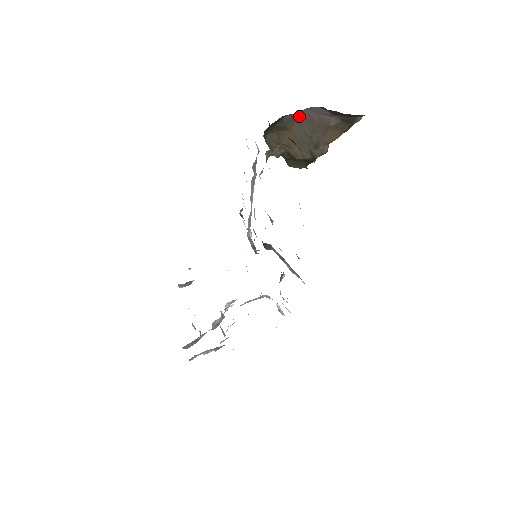
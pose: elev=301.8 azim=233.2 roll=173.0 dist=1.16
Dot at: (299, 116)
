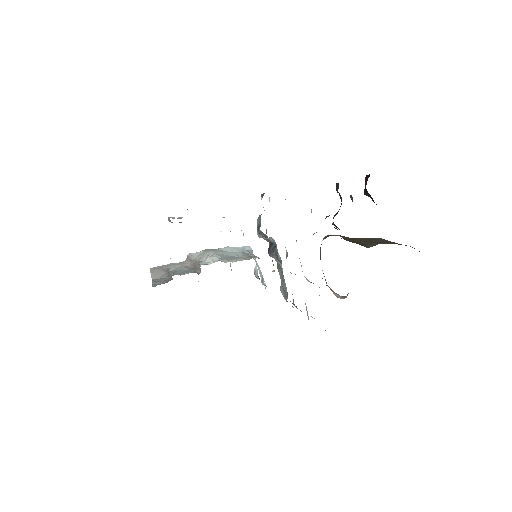
Dot at: (370, 238)
